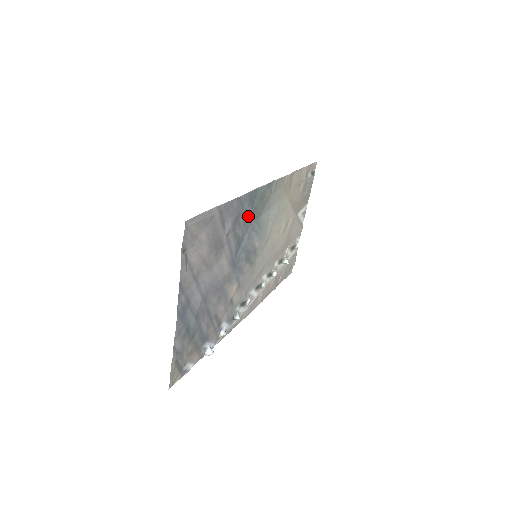
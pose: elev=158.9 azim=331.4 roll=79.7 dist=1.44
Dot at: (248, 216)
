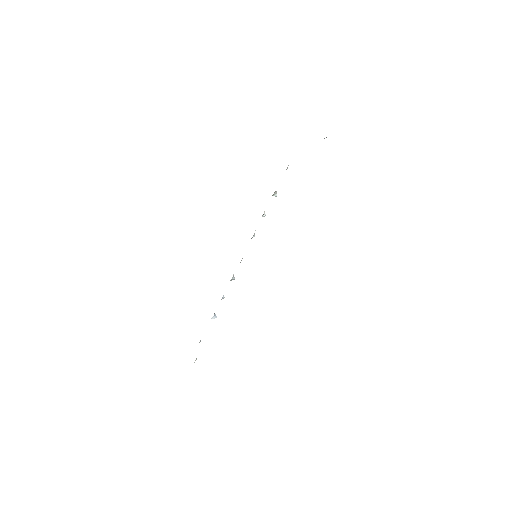
Dot at: occluded
